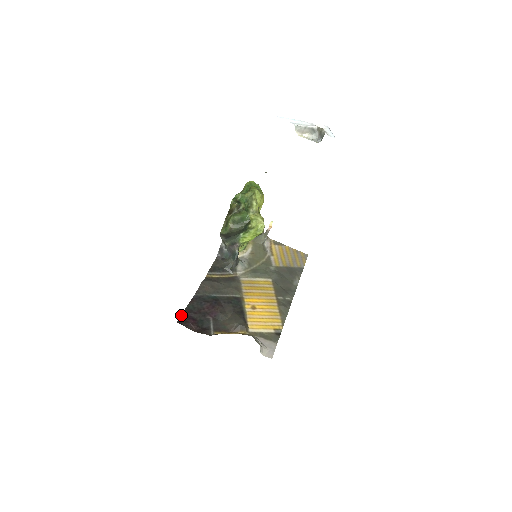
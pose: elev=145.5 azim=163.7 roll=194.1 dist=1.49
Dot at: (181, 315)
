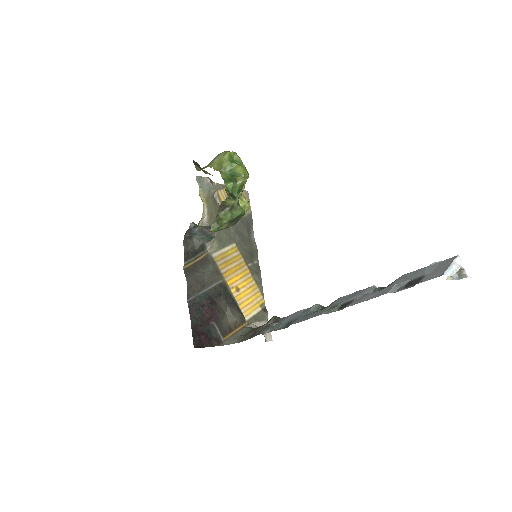
Dot at: (192, 336)
